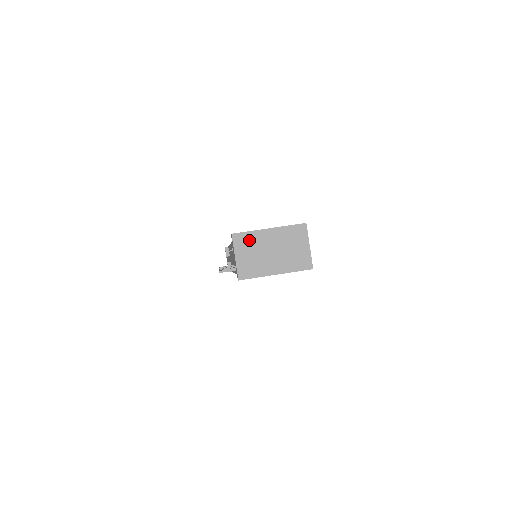
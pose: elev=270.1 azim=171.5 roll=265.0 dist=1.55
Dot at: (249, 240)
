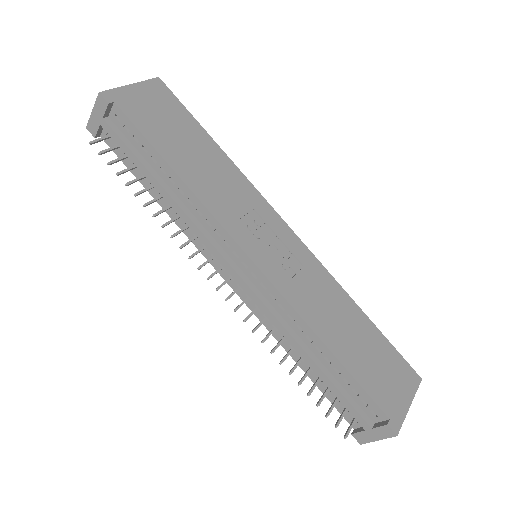
Dot at: occluded
